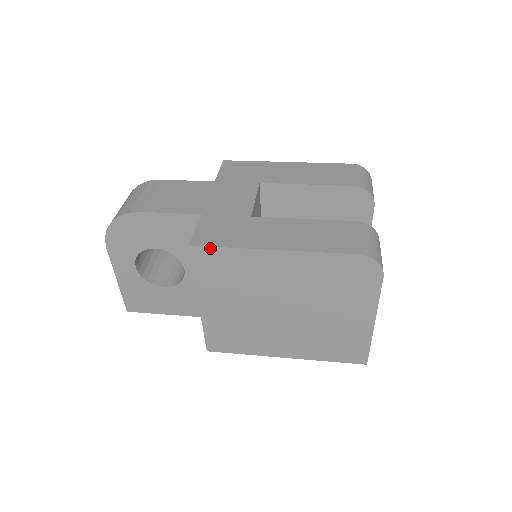
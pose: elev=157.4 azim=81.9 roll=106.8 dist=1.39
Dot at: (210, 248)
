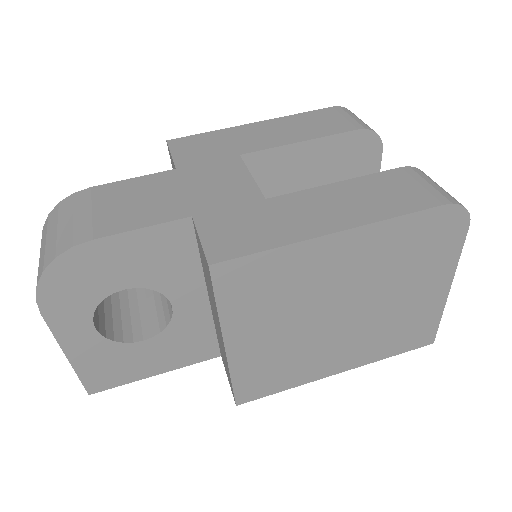
Dot at: (242, 259)
